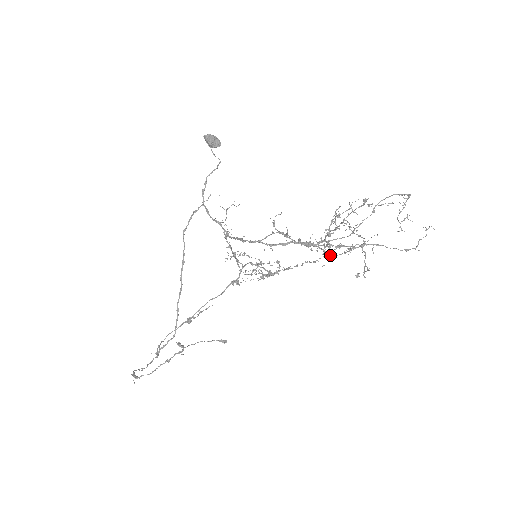
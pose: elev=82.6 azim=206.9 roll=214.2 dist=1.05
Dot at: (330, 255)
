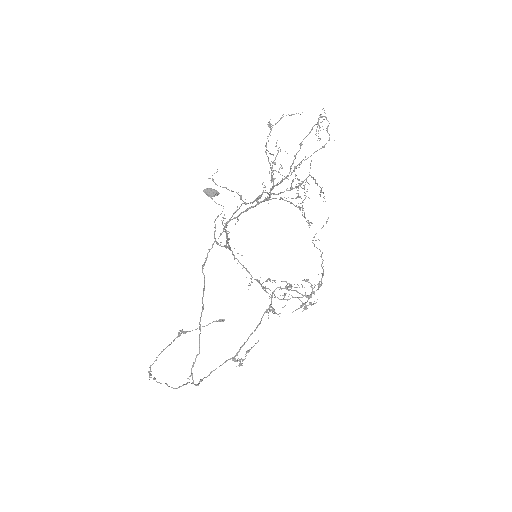
Dot at: (277, 194)
